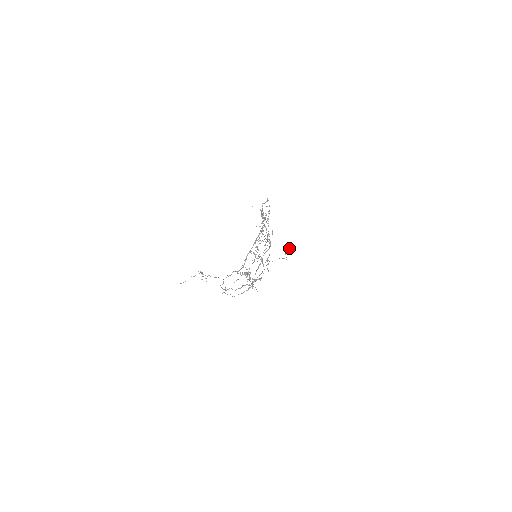
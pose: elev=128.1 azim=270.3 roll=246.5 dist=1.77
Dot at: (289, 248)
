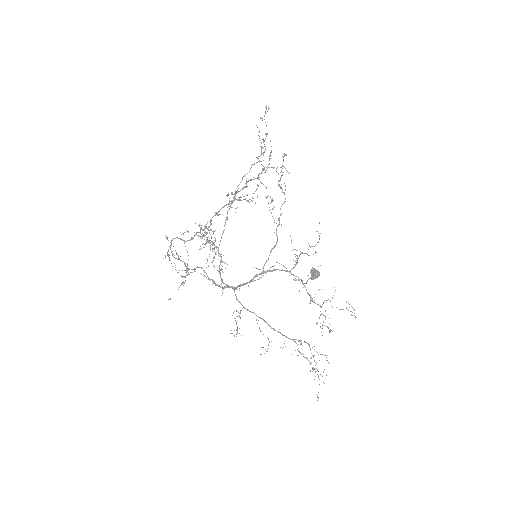
Dot at: (316, 270)
